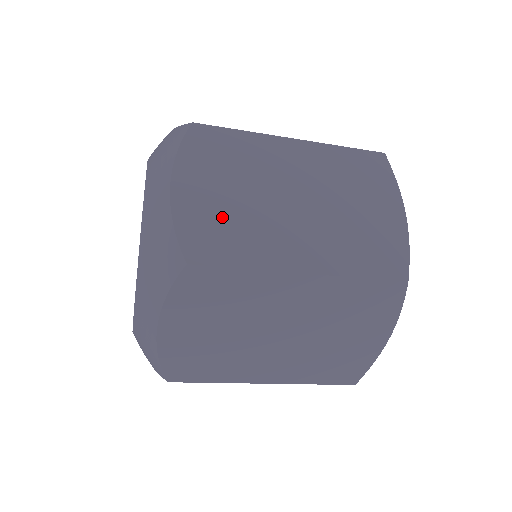
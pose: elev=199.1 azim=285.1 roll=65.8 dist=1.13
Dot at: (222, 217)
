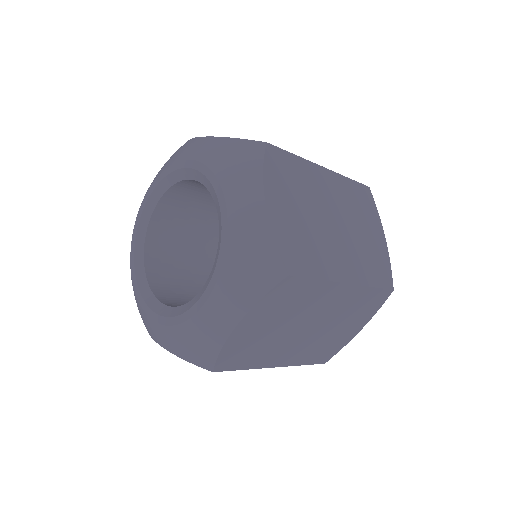
Dot at: (300, 234)
